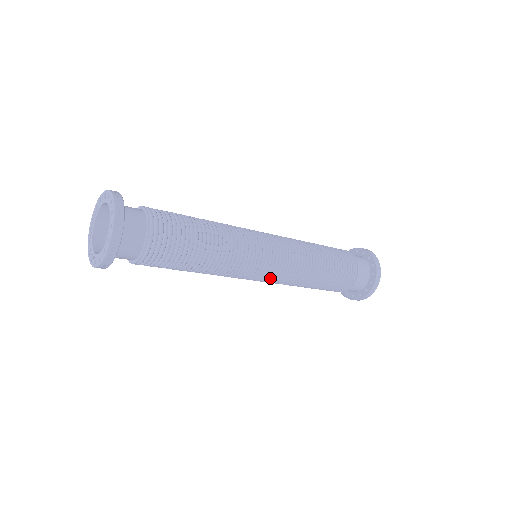
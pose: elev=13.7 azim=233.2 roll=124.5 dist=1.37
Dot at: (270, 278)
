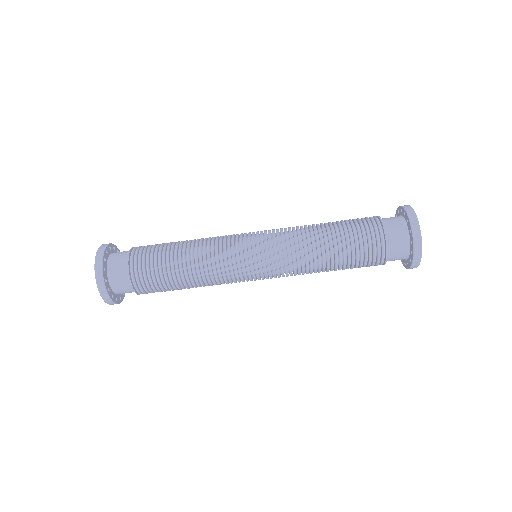
Dot at: (269, 273)
